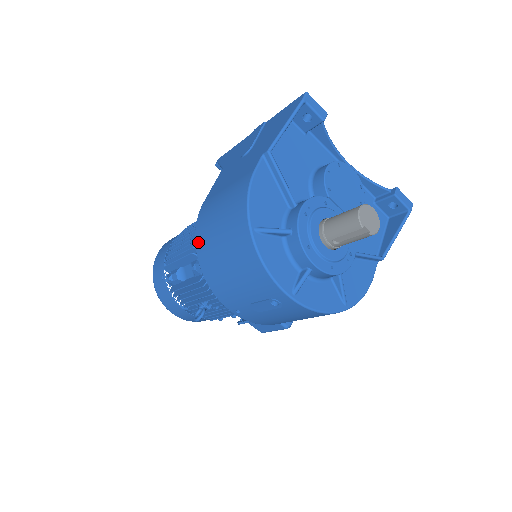
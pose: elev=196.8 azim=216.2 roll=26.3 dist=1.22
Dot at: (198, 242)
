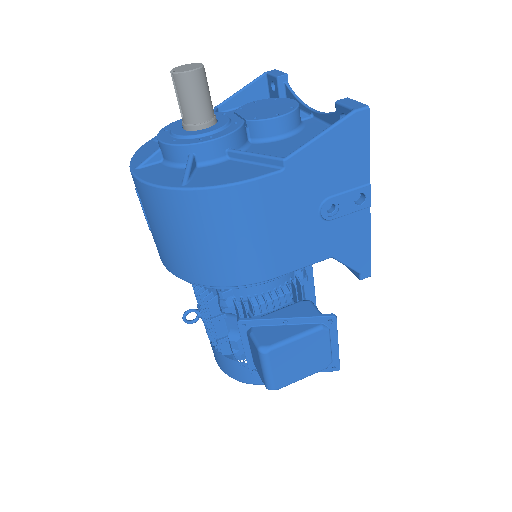
Dot at: occluded
